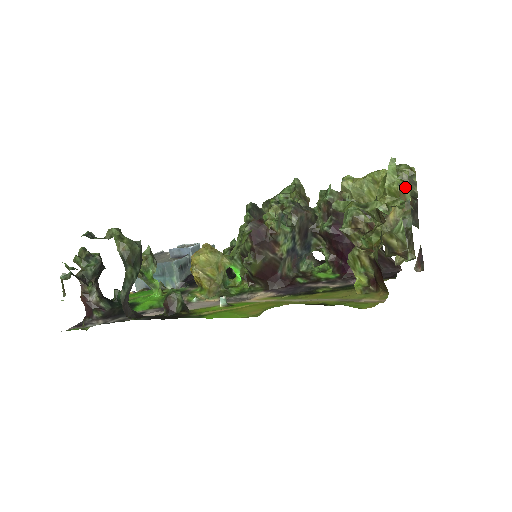
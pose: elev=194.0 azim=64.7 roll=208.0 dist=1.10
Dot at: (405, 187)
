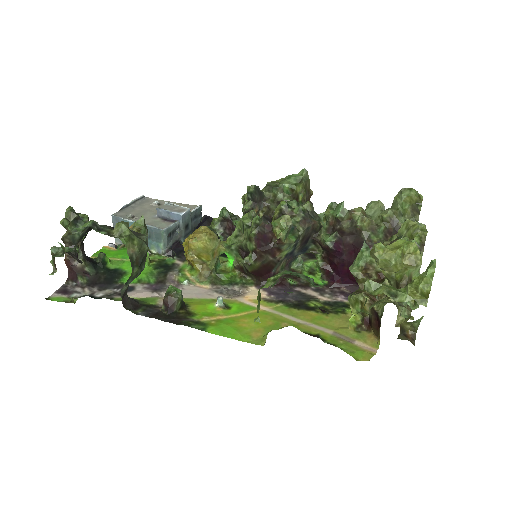
Dot at: (421, 248)
